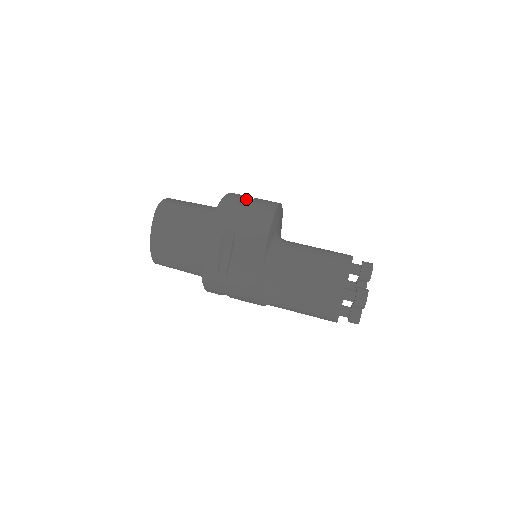
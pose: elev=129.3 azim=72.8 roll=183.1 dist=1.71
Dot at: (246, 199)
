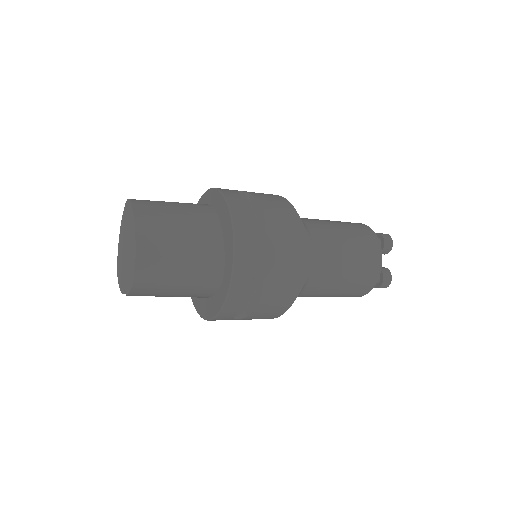
Dot at: occluded
